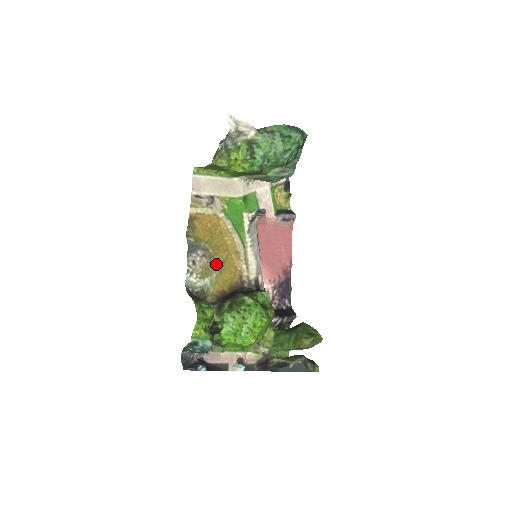
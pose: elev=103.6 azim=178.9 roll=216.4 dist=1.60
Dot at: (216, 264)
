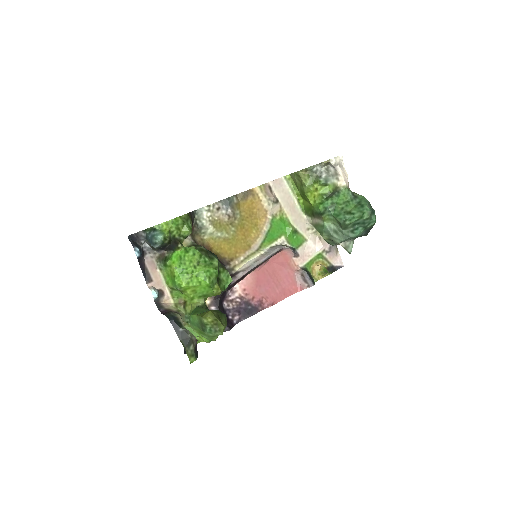
Dot at: (229, 231)
